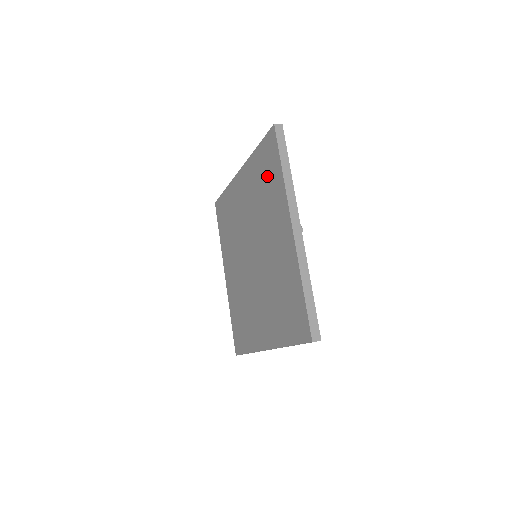
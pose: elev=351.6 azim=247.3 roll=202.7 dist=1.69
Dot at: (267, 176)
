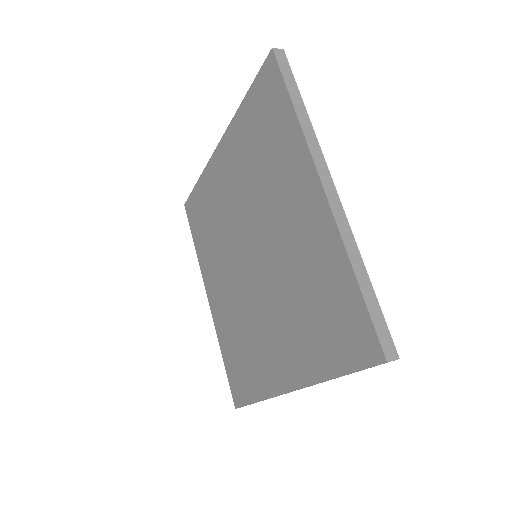
Dot at: (267, 129)
